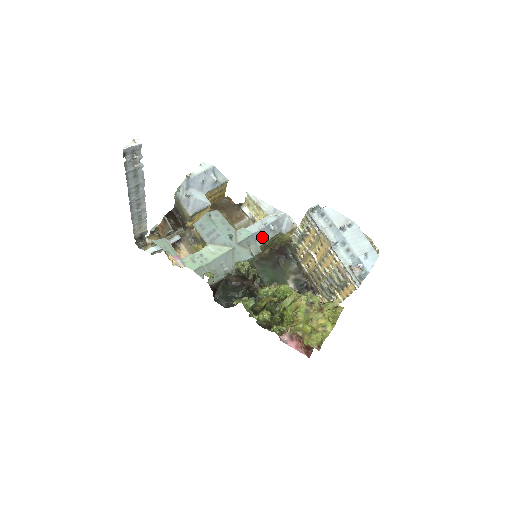
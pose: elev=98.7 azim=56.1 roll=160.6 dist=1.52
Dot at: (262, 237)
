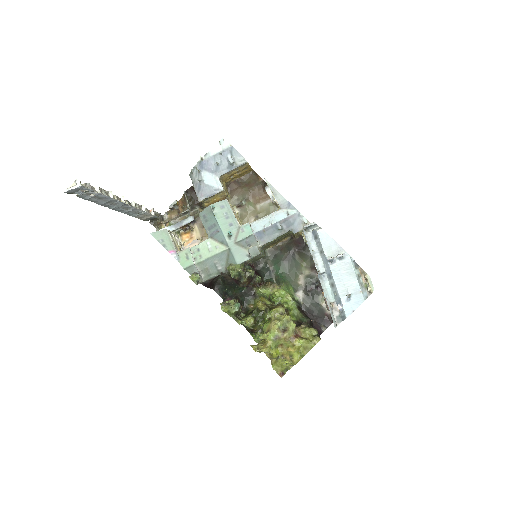
Dot at: (267, 236)
